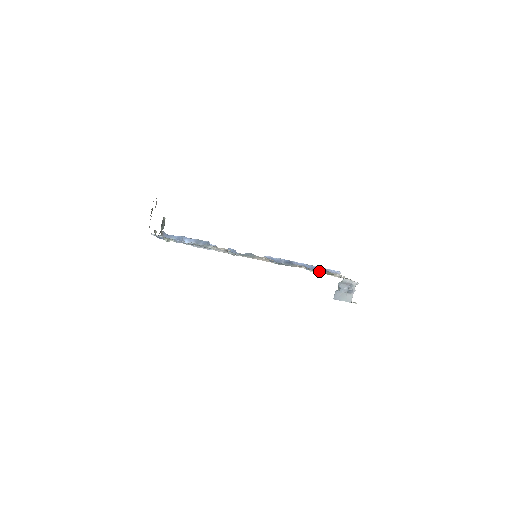
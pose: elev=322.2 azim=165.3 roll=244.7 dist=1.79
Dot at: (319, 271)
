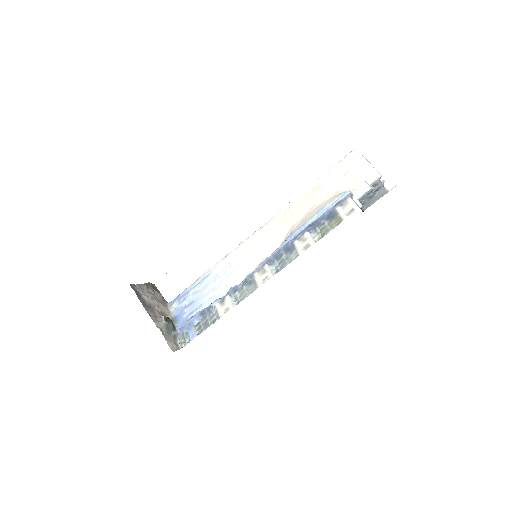
Dot at: (325, 221)
